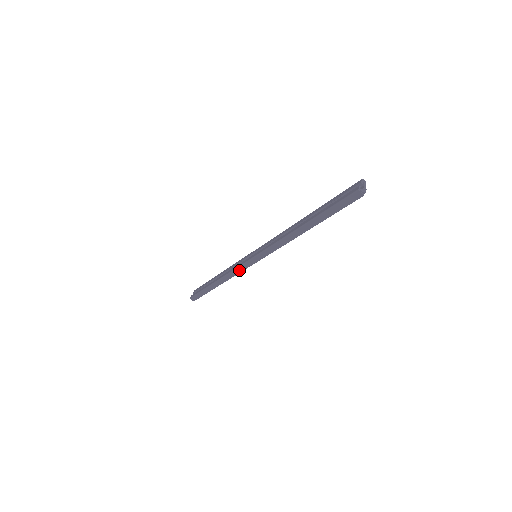
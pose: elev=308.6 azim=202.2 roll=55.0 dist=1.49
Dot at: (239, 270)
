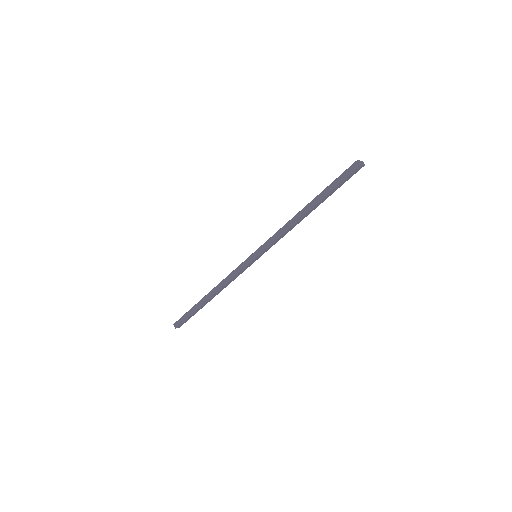
Dot at: (235, 272)
